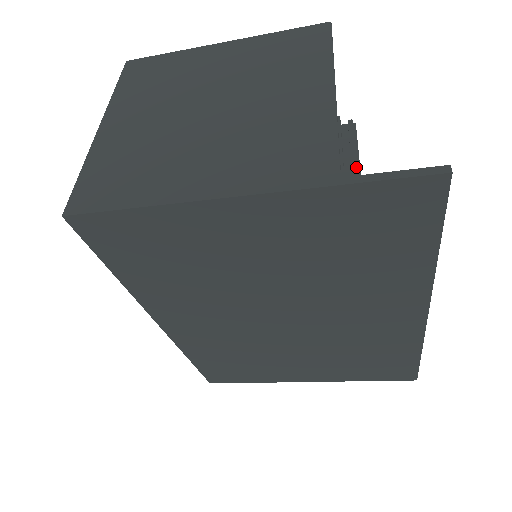
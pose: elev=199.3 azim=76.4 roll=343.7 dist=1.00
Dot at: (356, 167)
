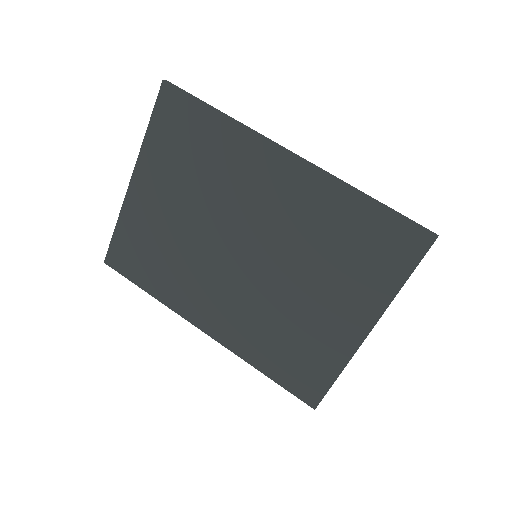
Dot at: occluded
